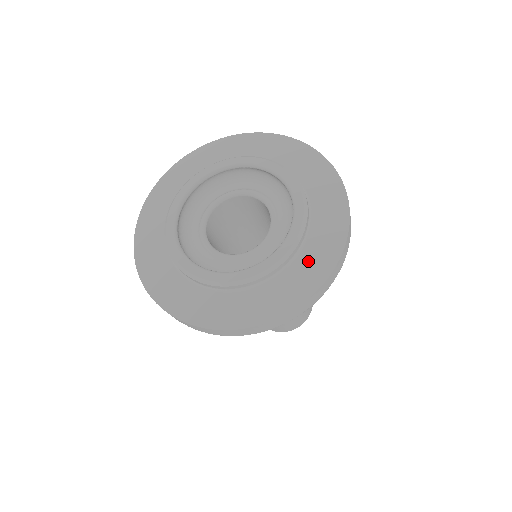
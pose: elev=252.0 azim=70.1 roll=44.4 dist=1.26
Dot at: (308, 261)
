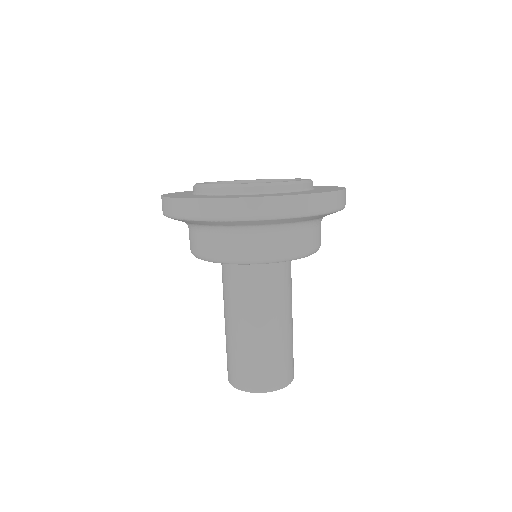
Dot at: (303, 192)
